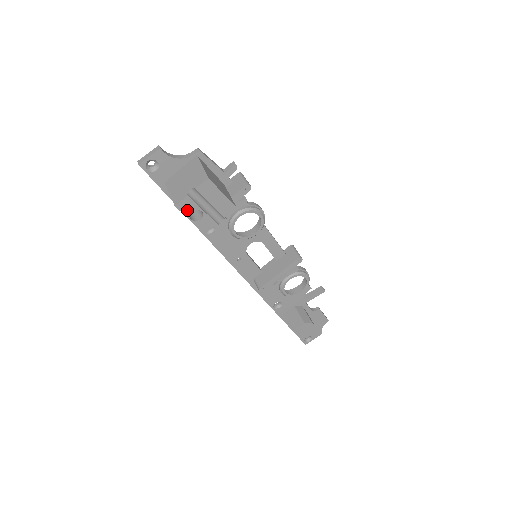
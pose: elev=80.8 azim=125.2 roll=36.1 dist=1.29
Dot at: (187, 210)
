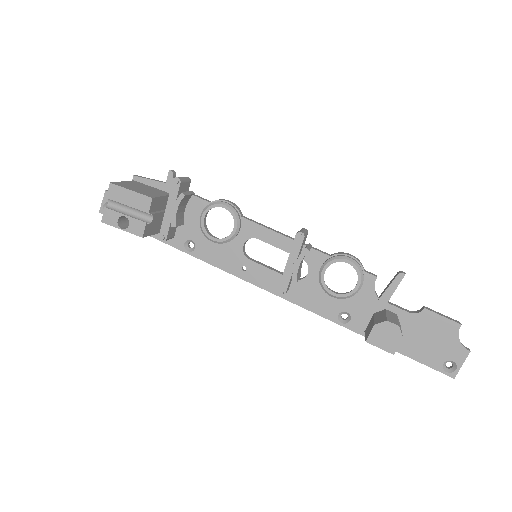
Dot at: (113, 221)
